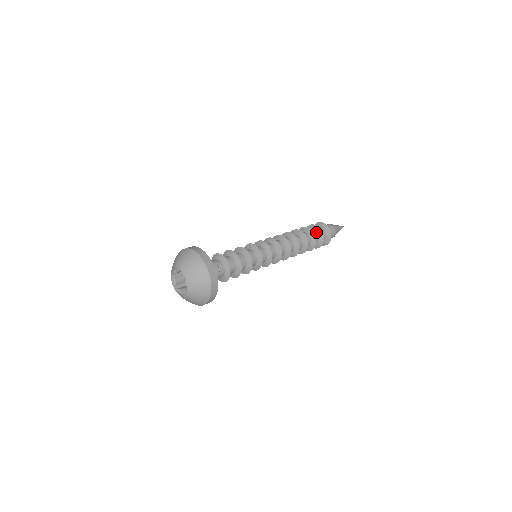
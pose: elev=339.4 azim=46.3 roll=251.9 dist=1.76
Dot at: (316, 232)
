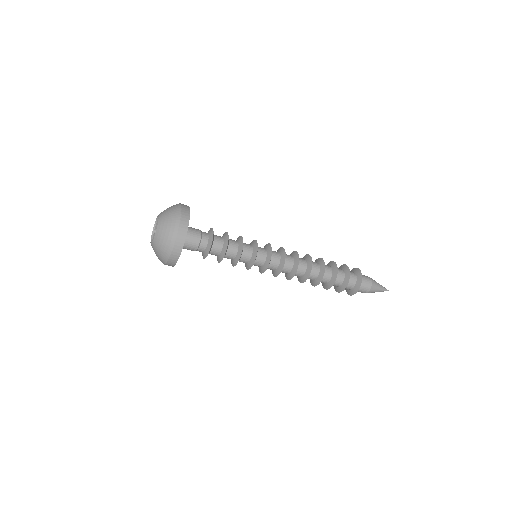
Dot at: (342, 270)
